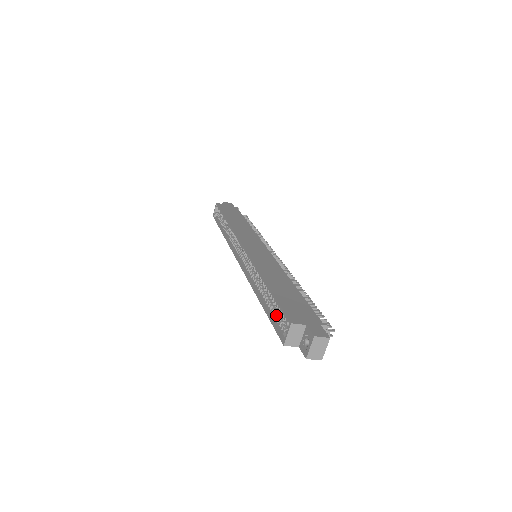
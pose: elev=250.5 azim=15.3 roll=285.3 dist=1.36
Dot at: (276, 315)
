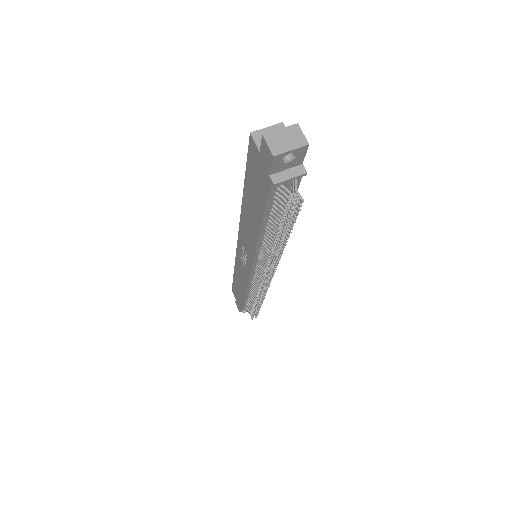
Dot at: occluded
